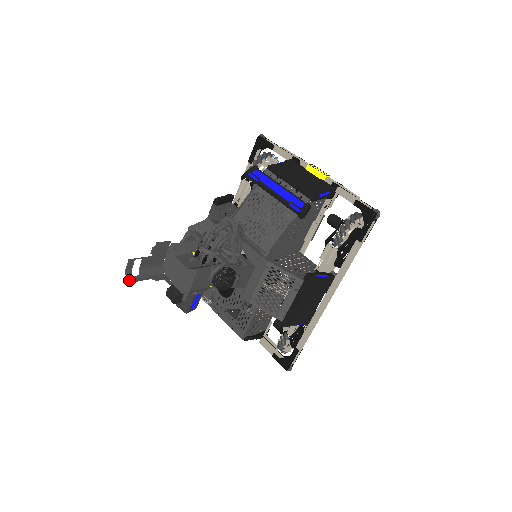
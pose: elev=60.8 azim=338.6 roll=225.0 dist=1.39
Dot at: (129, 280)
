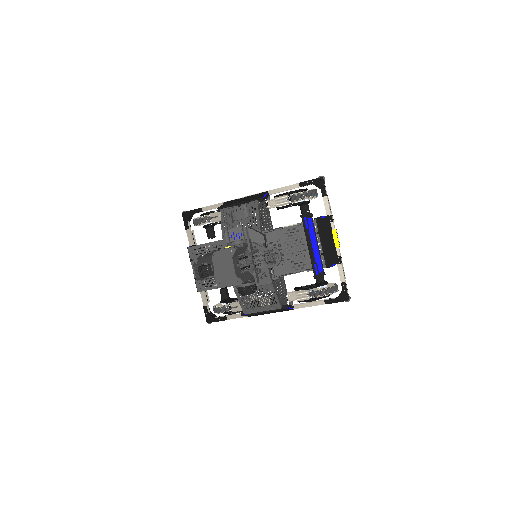
Dot at: (197, 262)
